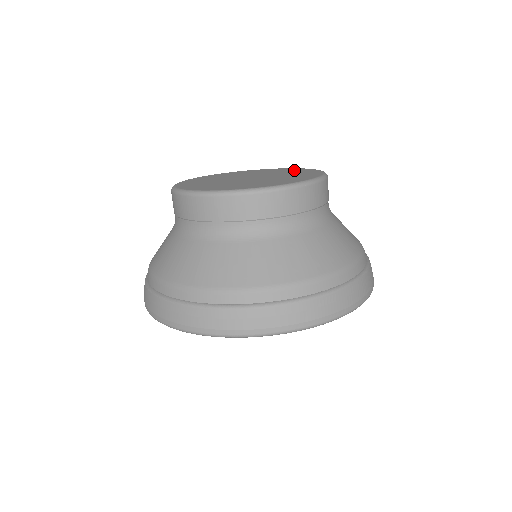
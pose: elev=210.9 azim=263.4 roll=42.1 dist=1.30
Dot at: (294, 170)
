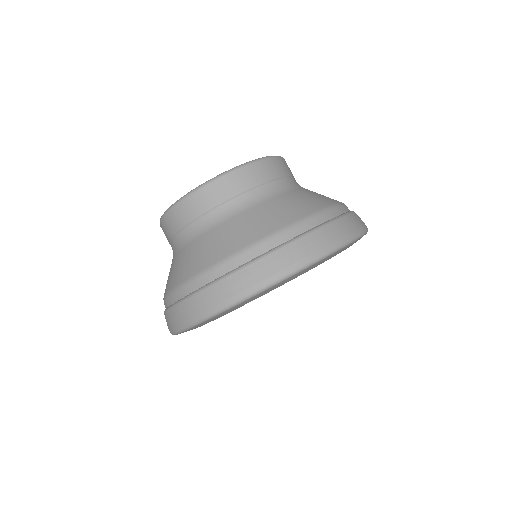
Dot at: occluded
